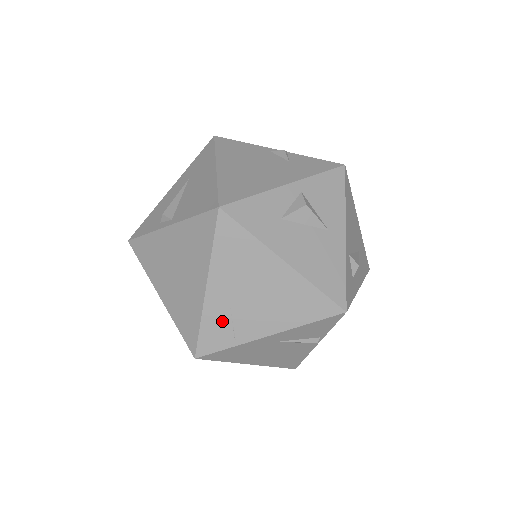
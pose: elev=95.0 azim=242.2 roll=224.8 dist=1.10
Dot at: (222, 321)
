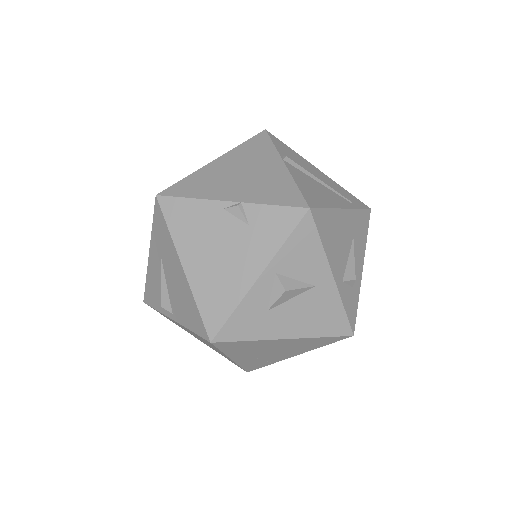
Dot at: (255, 362)
